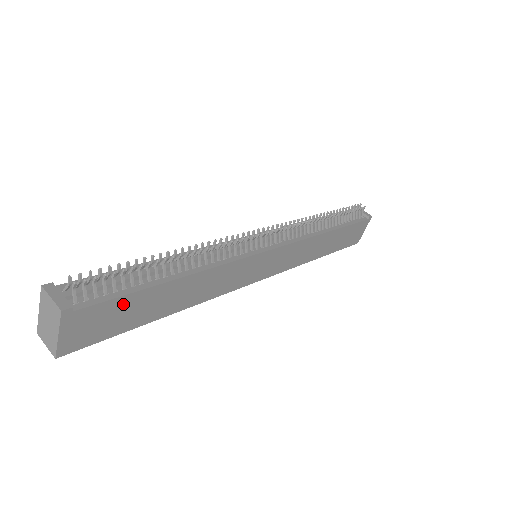
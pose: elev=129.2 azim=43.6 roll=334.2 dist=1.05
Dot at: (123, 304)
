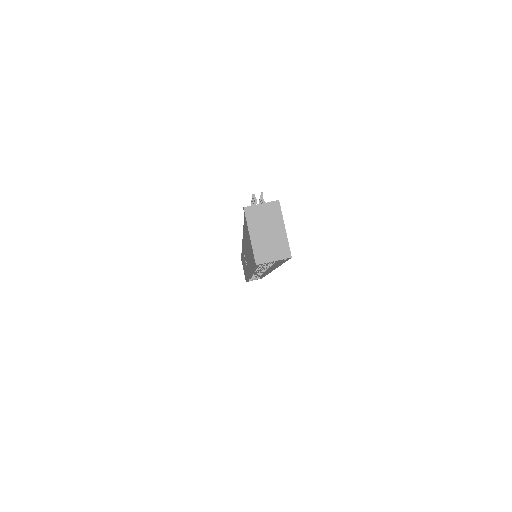
Dot at: occluded
